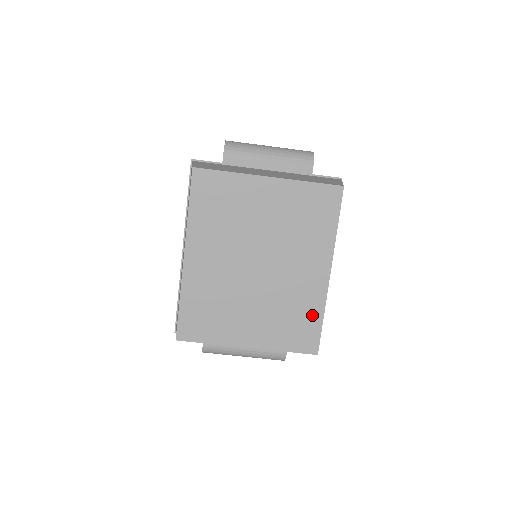
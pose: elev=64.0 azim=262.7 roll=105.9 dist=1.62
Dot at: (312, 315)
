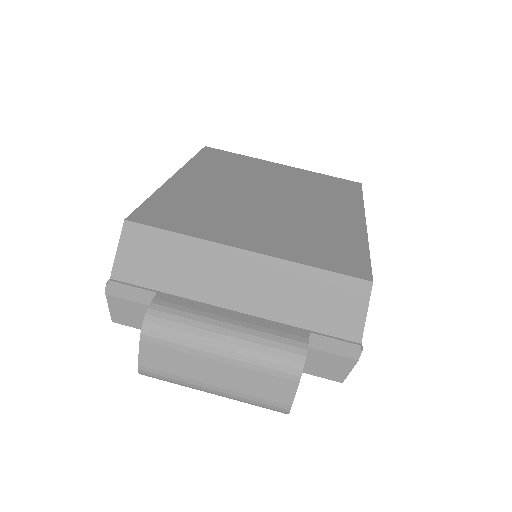
Dot at: (350, 244)
